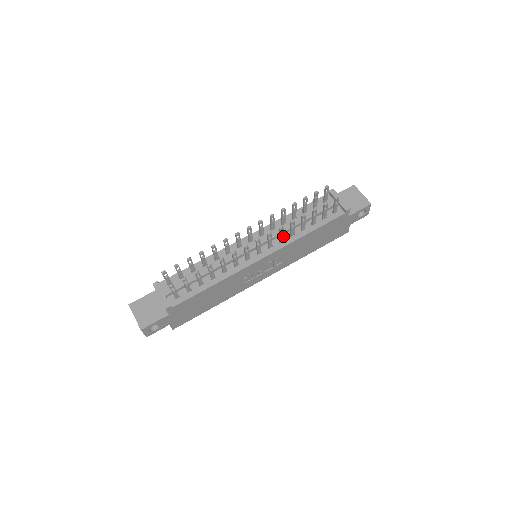
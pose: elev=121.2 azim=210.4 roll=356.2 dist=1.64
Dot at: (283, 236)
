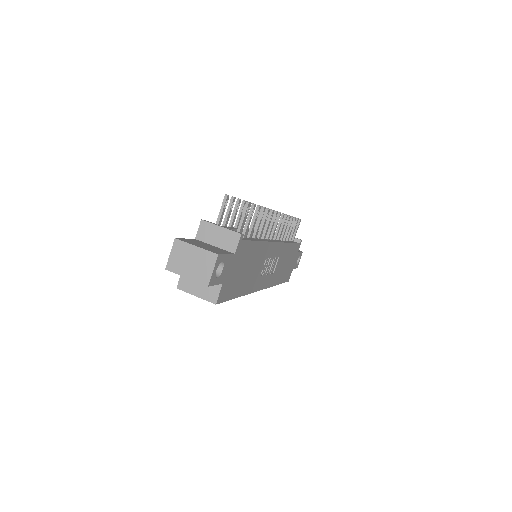
Dot at: occluded
